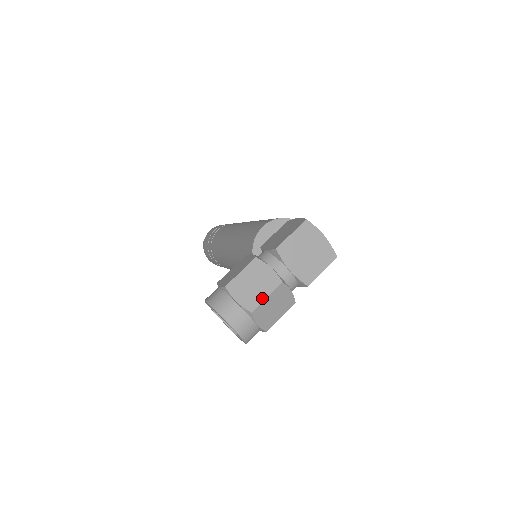
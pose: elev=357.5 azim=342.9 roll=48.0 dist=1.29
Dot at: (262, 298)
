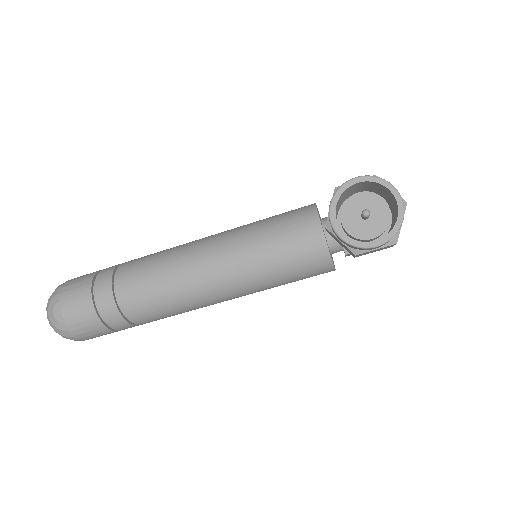
Dot at: occluded
